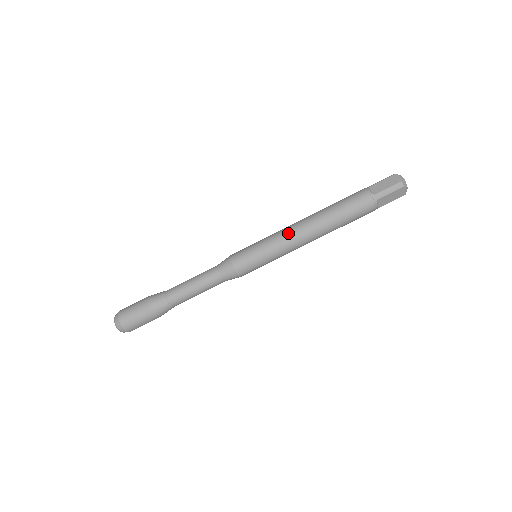
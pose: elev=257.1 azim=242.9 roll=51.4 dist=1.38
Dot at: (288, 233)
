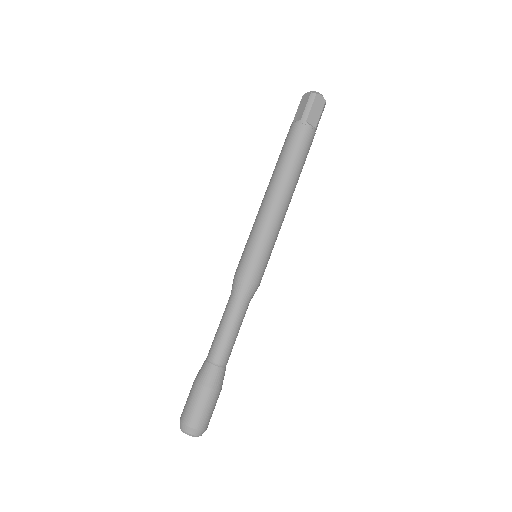
Dot at: (262, 210)
